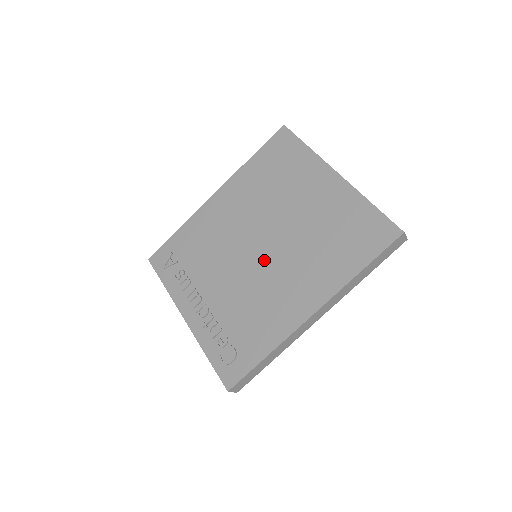
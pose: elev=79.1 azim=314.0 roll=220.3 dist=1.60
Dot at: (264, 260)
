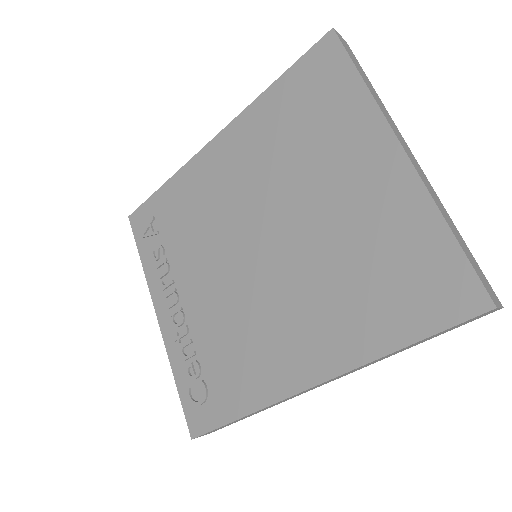
Dot at: (261, 272)
